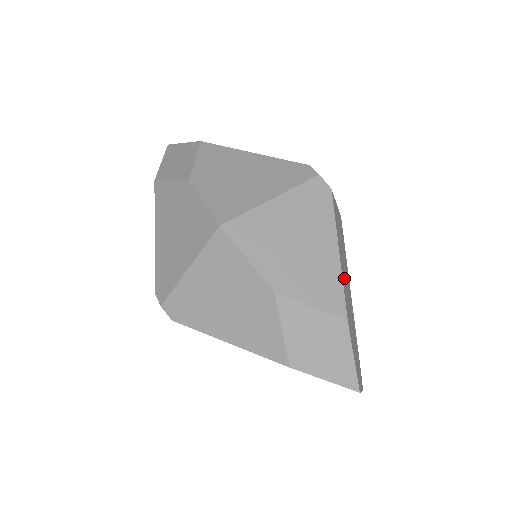
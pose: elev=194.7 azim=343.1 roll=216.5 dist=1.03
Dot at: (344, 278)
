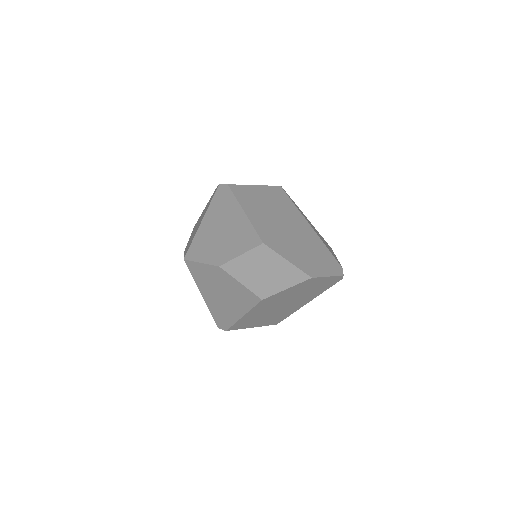
Dot at: (265, 221)
